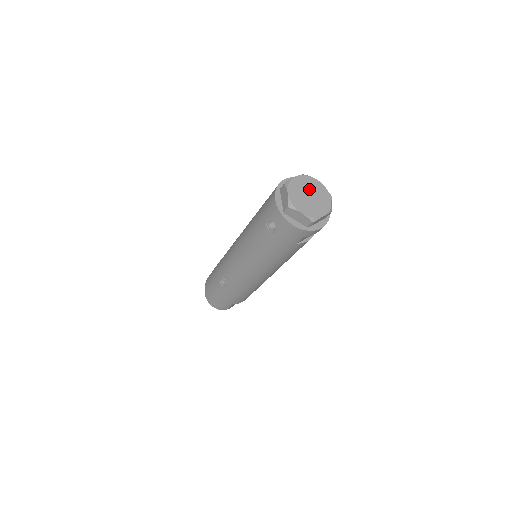
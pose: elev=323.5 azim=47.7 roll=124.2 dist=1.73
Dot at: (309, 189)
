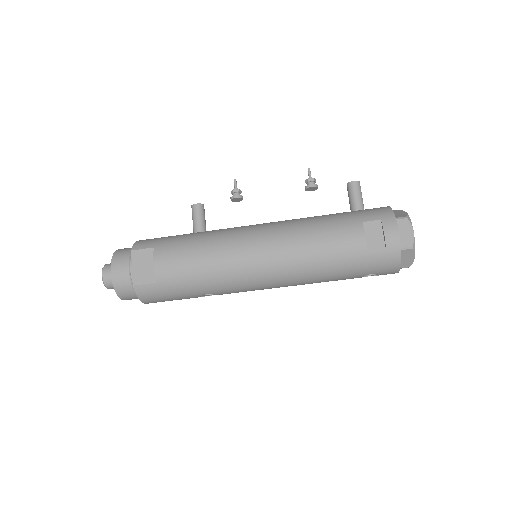
Dot at: occluded
